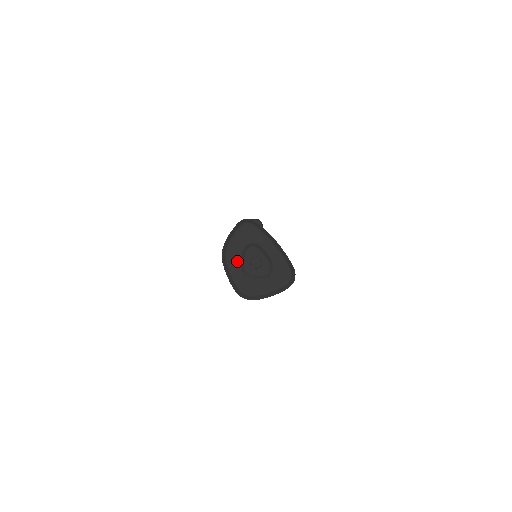
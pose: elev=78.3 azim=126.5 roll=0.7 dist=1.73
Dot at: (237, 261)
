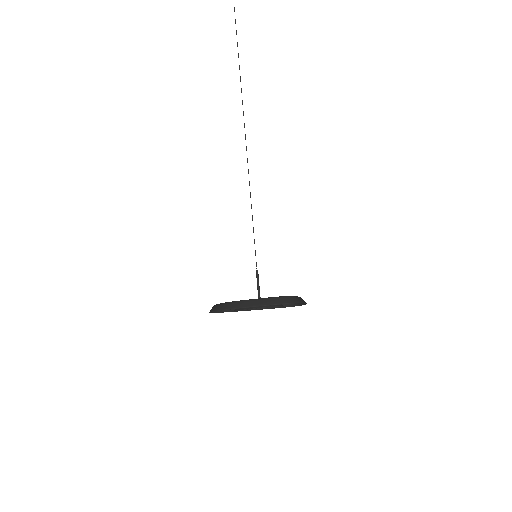
Dot at: occluded
